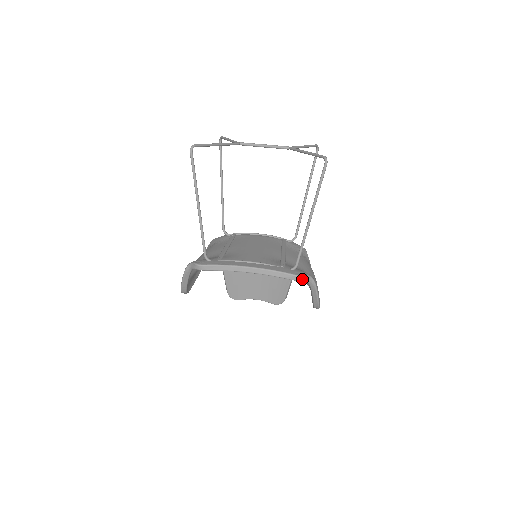
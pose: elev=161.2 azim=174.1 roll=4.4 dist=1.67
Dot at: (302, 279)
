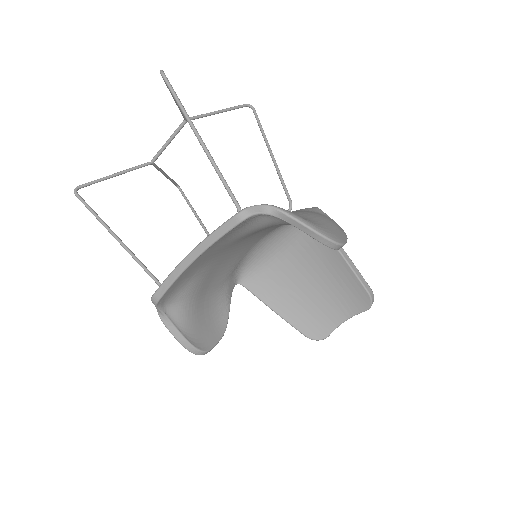
Dot at: (247, 214)
